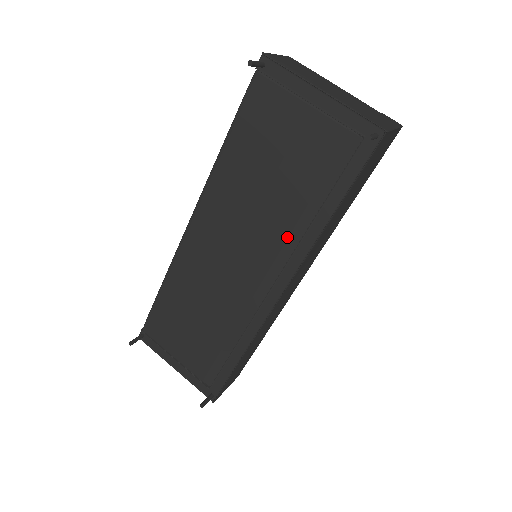
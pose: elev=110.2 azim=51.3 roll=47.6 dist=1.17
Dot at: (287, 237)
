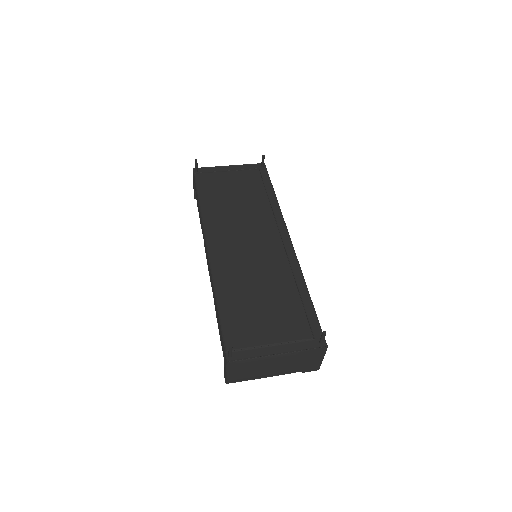
Dot at: (266, 215)
